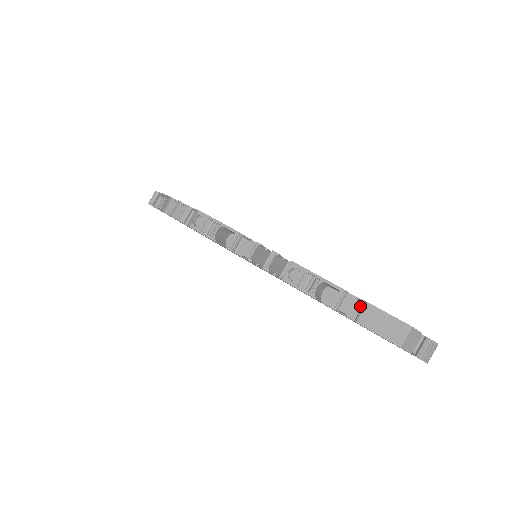
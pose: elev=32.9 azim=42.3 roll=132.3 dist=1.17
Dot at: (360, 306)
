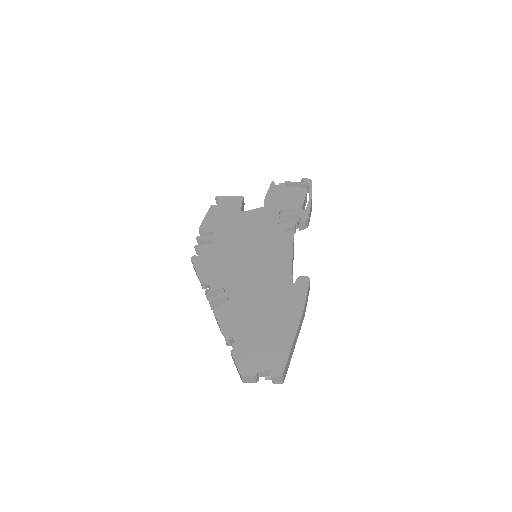
Dot at: (236, 348)
